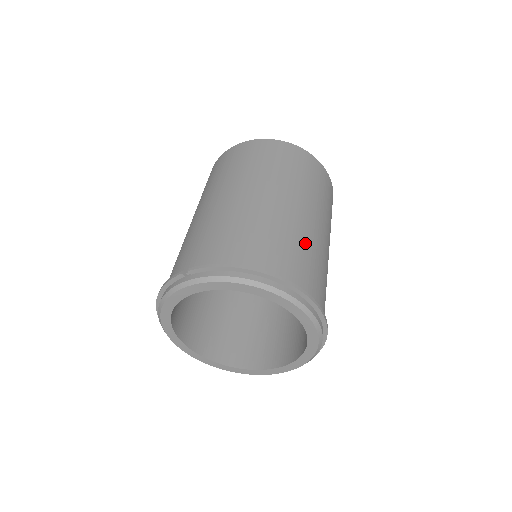
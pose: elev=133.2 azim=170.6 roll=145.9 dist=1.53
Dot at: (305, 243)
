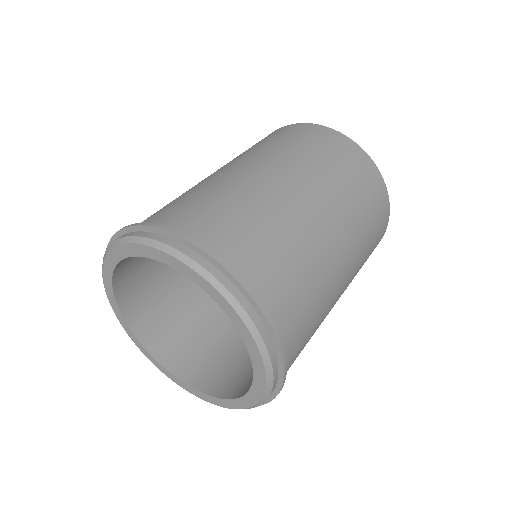
Dot at: (206, 189)
